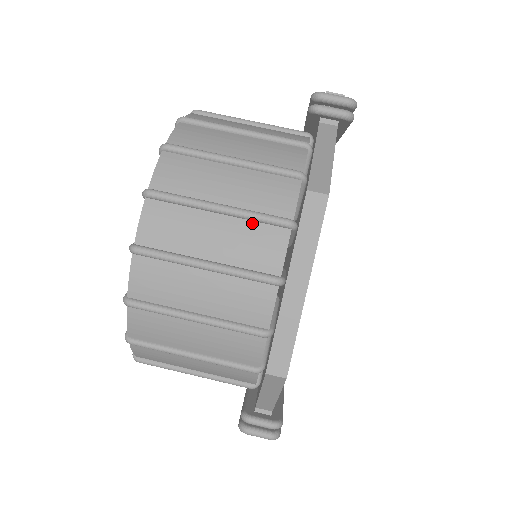
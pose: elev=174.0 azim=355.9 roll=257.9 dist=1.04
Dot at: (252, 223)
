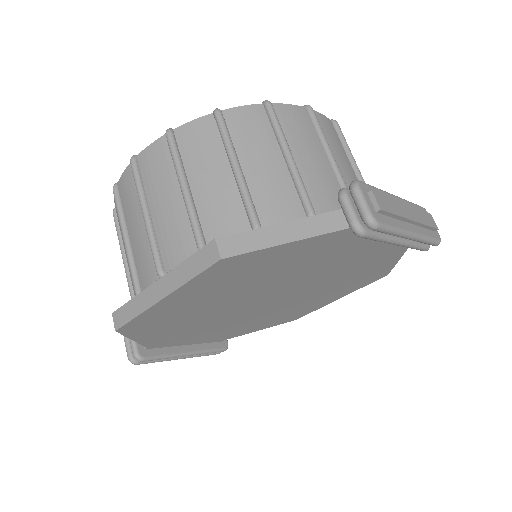
Dot at: (188, 220)
